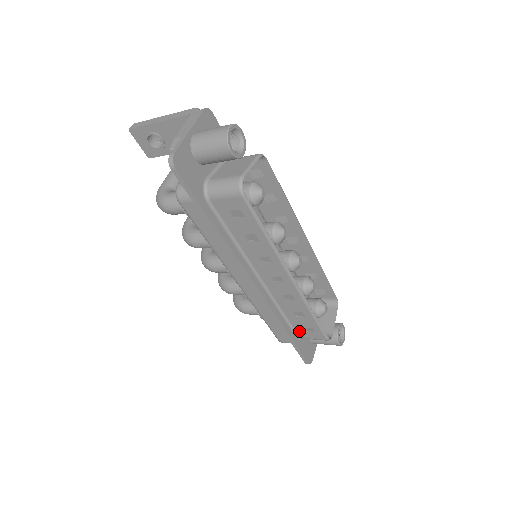
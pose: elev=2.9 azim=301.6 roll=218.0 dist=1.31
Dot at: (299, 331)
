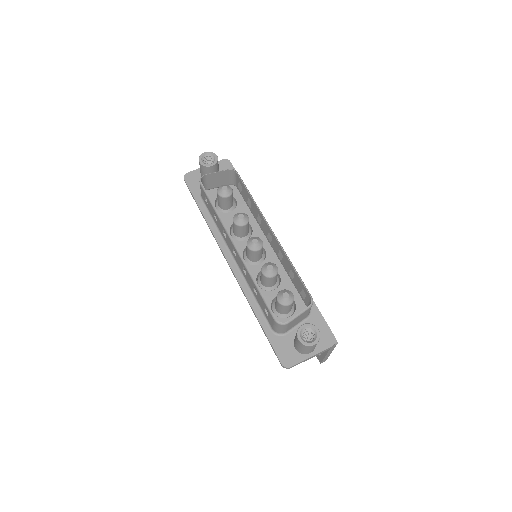
Dot at: (268, 318)
